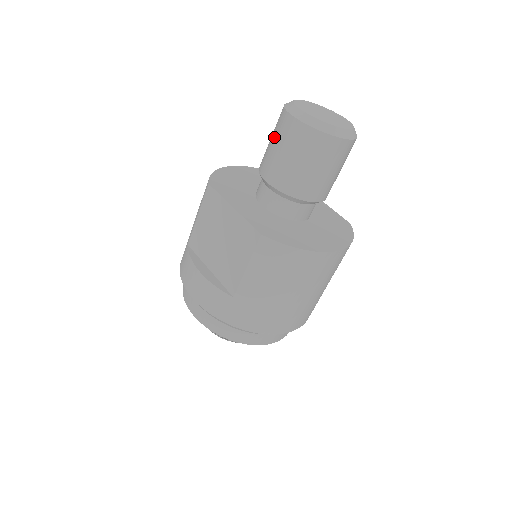
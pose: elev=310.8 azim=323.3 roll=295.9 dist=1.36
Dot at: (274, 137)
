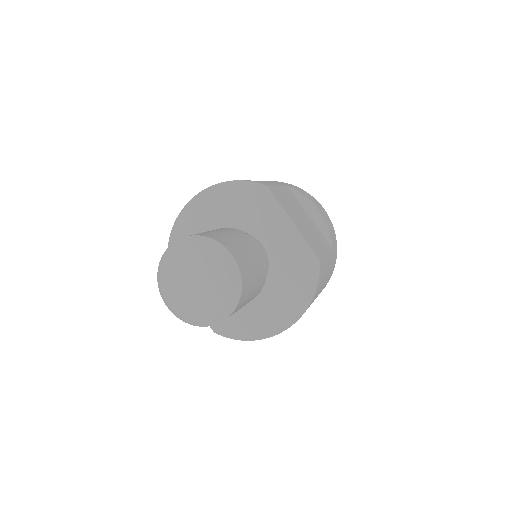
Dot at: occluded
